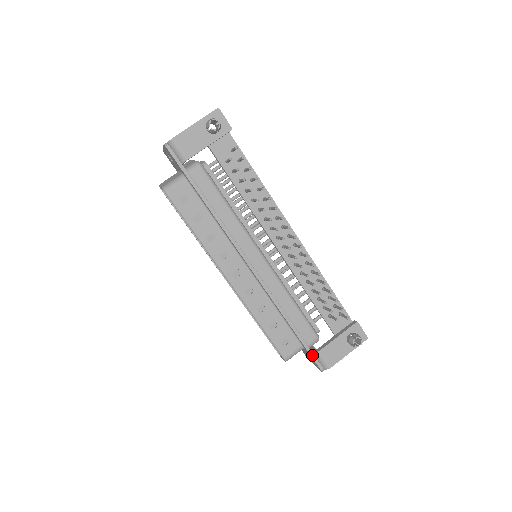
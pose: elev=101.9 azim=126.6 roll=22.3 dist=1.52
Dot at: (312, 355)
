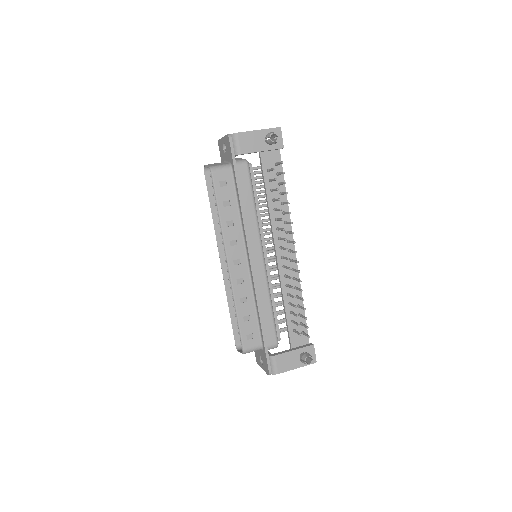
Dot at: (267, 356)
